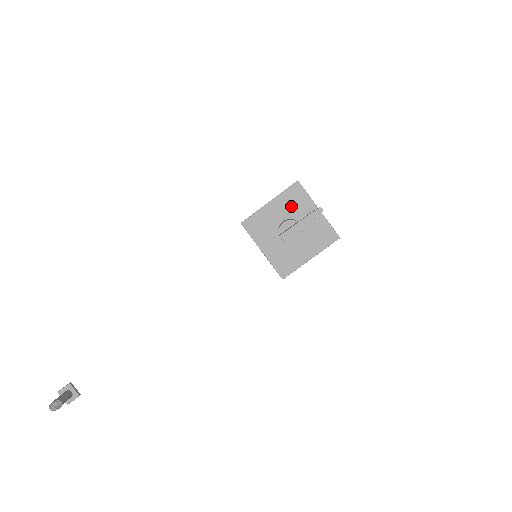
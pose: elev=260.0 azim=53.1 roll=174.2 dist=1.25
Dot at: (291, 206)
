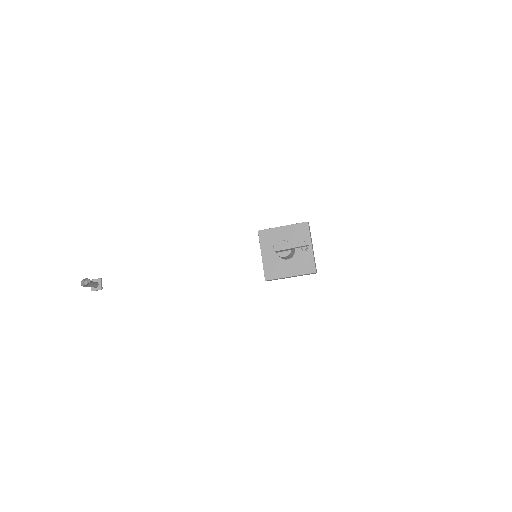
Dot at: (295, 236)
